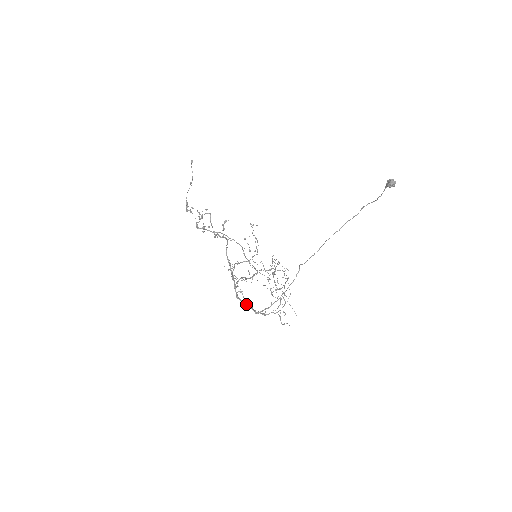
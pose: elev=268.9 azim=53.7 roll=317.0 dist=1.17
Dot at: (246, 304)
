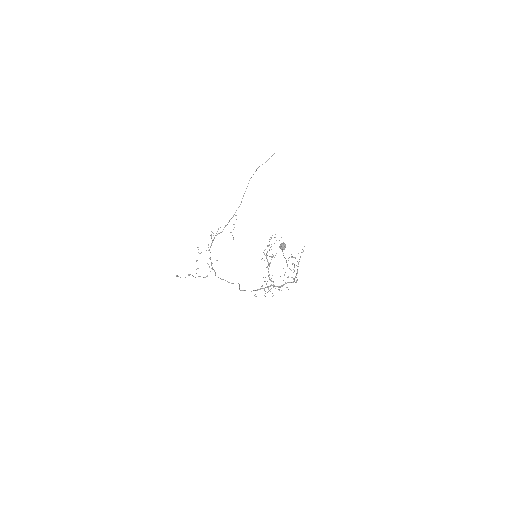
Dot at: occluded
